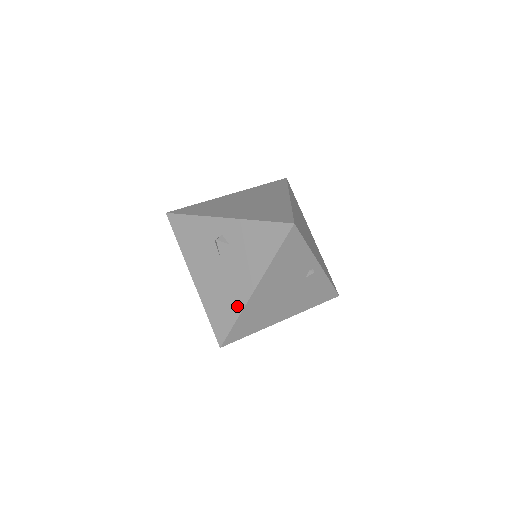
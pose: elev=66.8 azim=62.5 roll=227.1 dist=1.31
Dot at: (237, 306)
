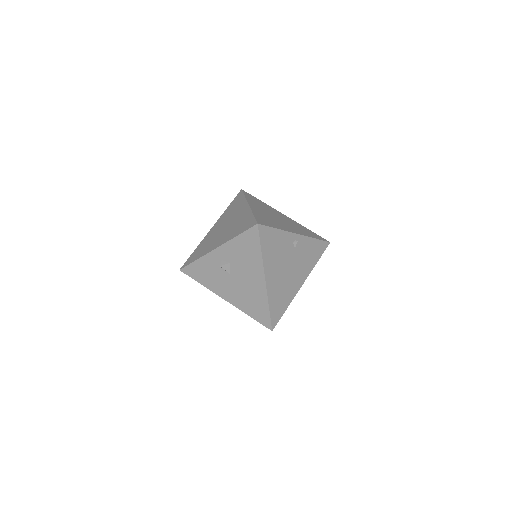
Dot at: (263, 298)
